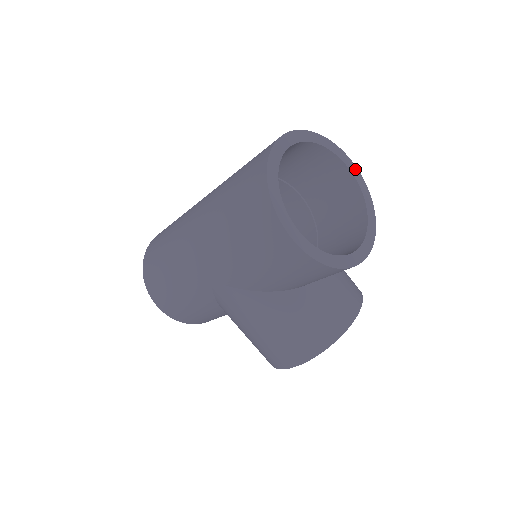
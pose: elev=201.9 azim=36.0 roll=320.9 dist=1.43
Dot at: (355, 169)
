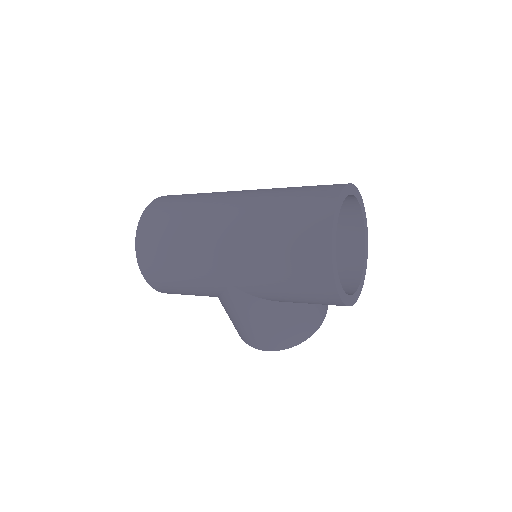
Dot at: (364, 212)
